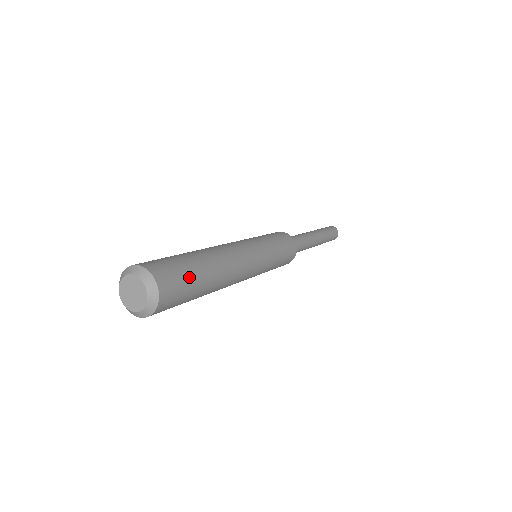
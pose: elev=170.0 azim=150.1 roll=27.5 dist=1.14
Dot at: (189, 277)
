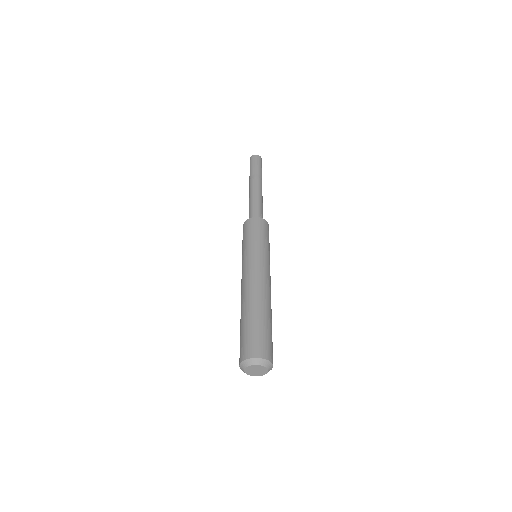
Dot at: occluded
